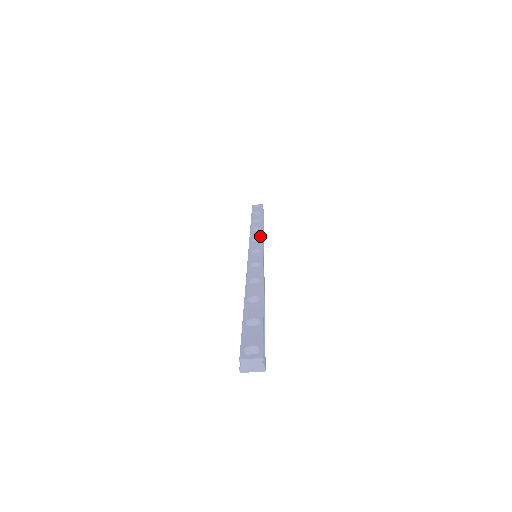
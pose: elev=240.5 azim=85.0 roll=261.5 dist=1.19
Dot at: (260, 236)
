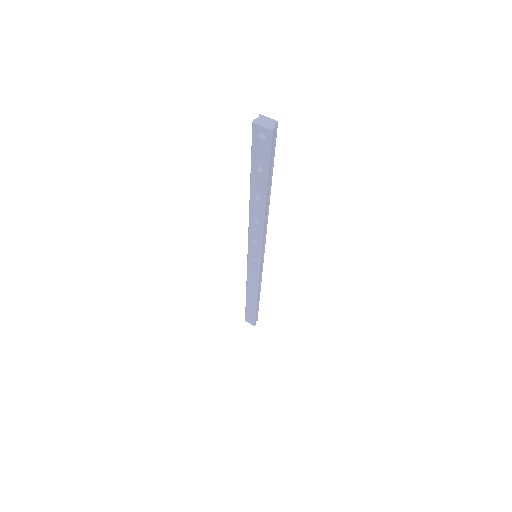
Dot at: occluded
